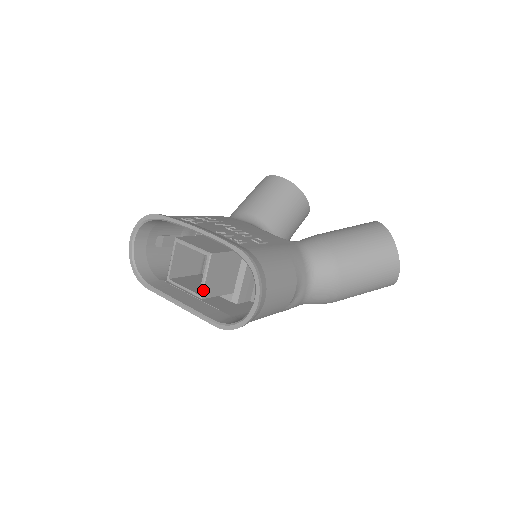
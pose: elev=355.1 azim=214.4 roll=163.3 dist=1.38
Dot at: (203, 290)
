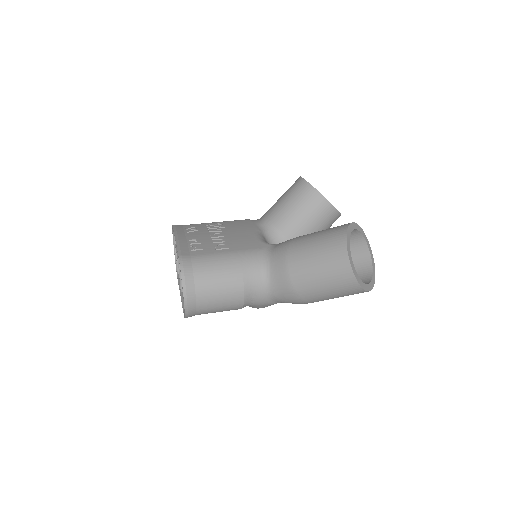
Dot at: (181, 285)
